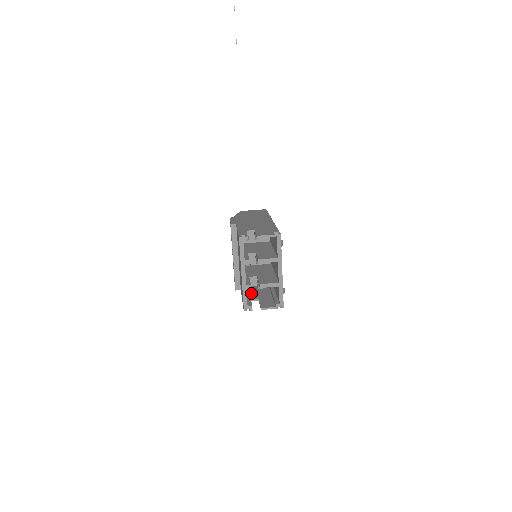
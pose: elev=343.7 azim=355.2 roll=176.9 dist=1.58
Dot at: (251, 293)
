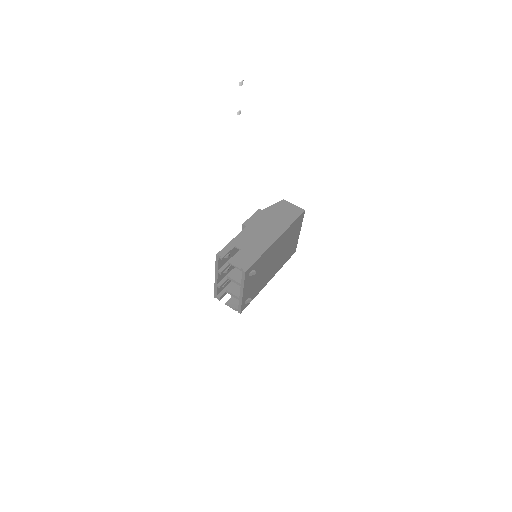
Dot at: occluded
